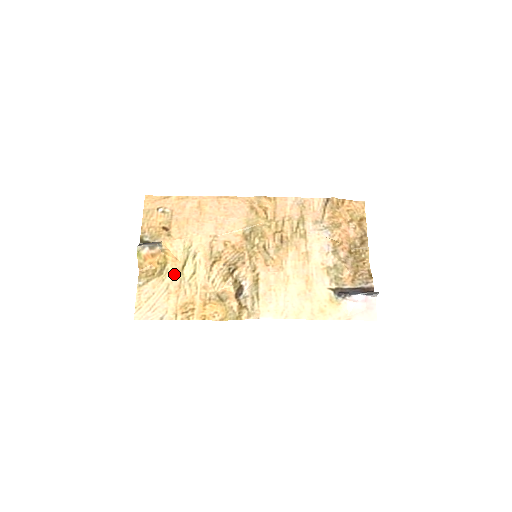
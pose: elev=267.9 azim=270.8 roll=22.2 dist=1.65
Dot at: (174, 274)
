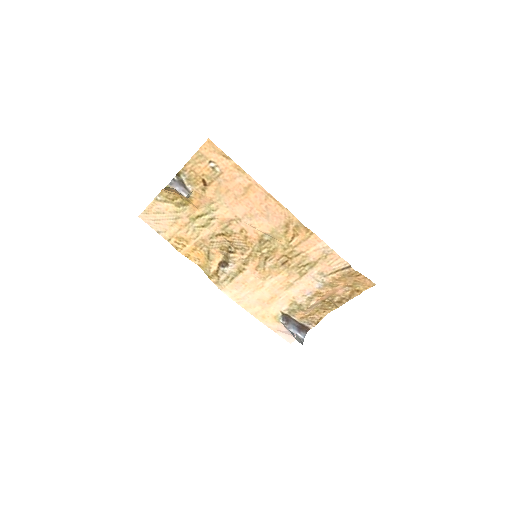
Dot at: (188, 214)
